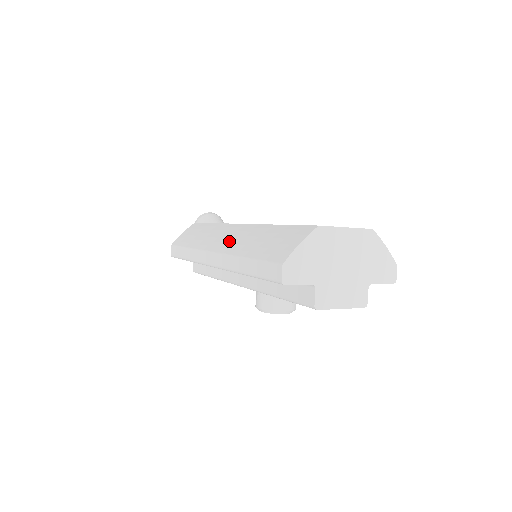
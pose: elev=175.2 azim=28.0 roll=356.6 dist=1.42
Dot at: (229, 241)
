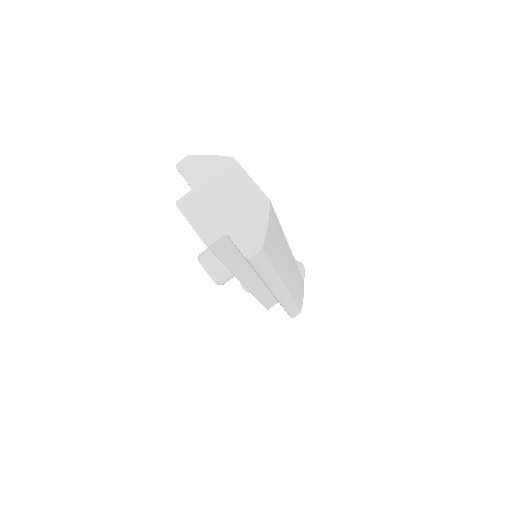
Dot at: occluded
